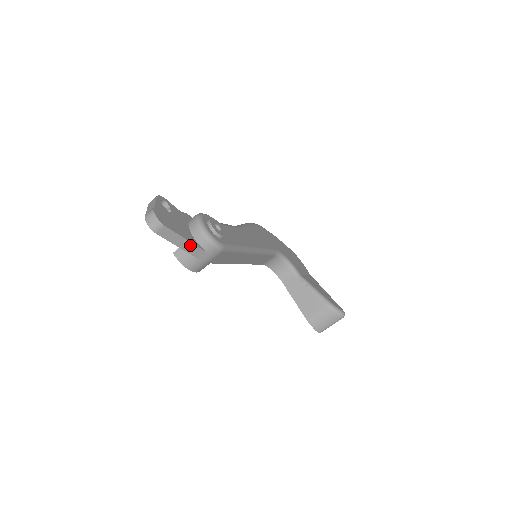
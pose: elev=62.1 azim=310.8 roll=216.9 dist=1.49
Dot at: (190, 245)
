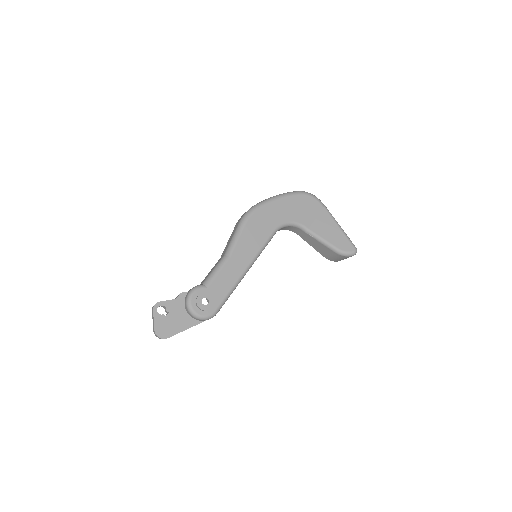
Dot at: occluded
